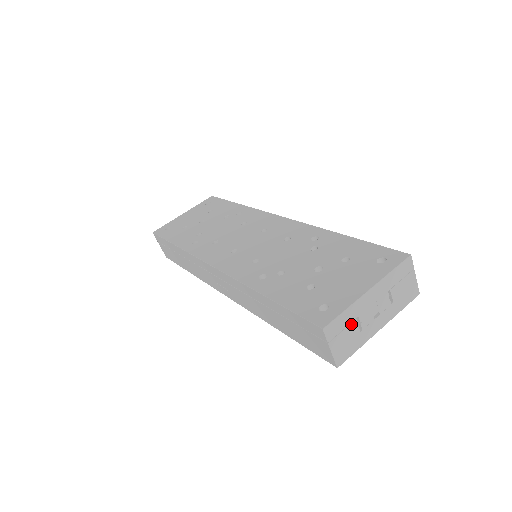
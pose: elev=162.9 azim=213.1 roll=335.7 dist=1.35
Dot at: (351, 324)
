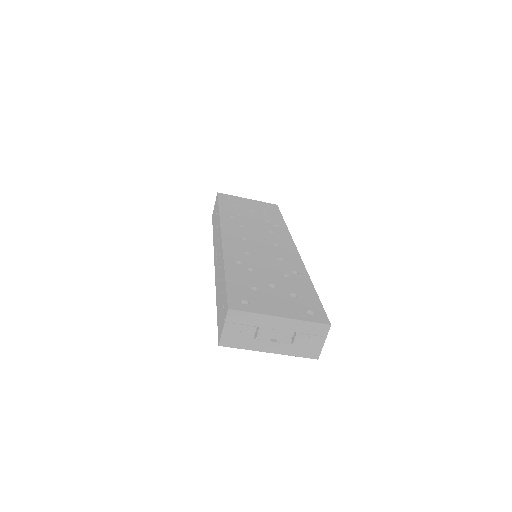
Dot at: (251, 327)
